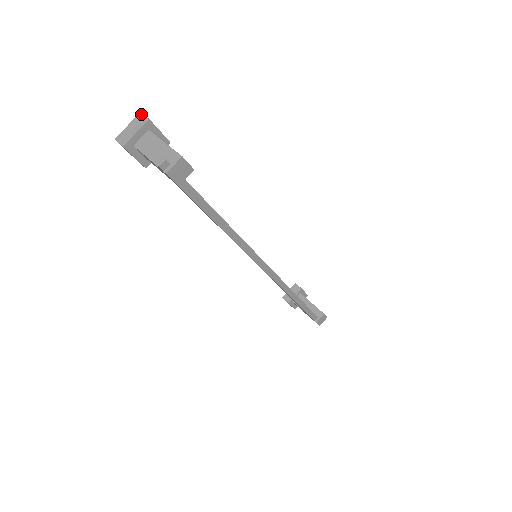
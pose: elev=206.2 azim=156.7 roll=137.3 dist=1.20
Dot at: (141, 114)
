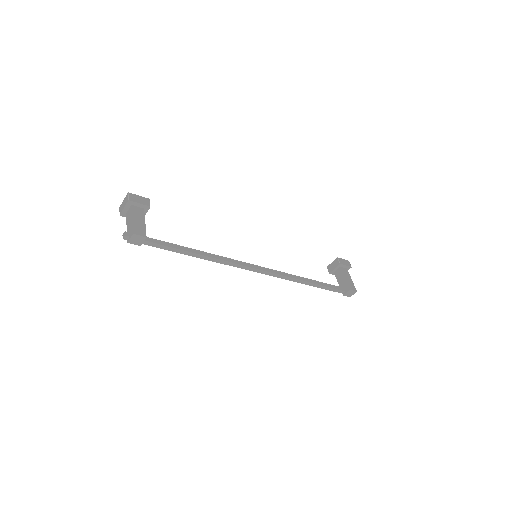
Dot at: (128, 194)
